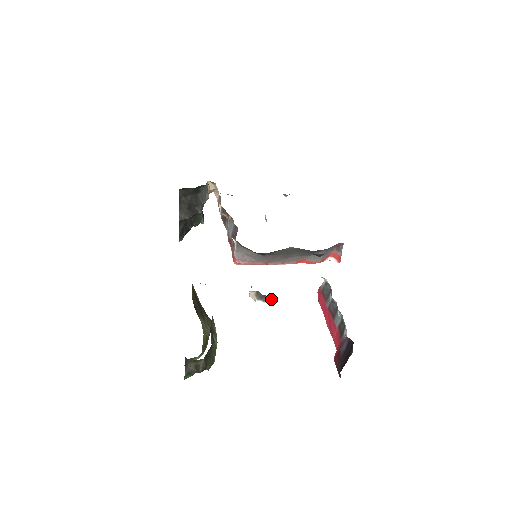
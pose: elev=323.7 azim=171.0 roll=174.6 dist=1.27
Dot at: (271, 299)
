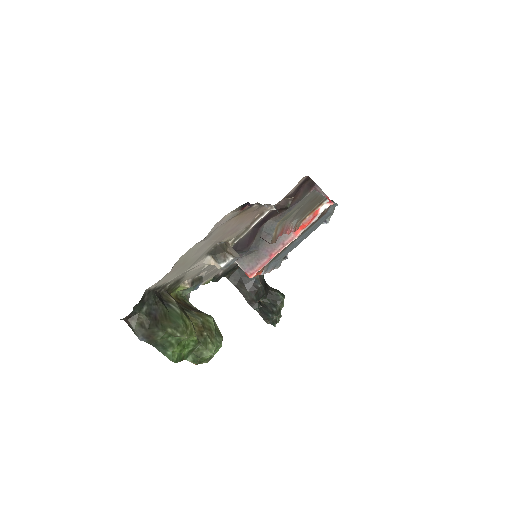
Dot at: (230, 255)
